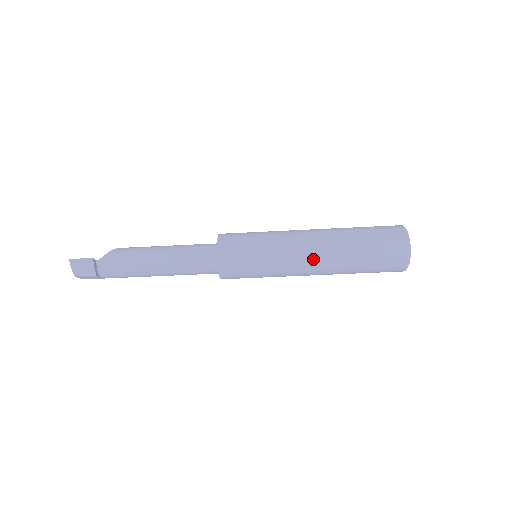
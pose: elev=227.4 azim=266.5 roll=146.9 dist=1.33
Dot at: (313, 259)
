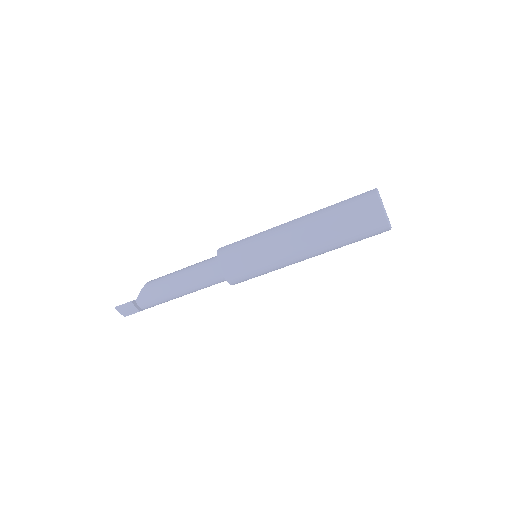
Dot at: (301, 250)
